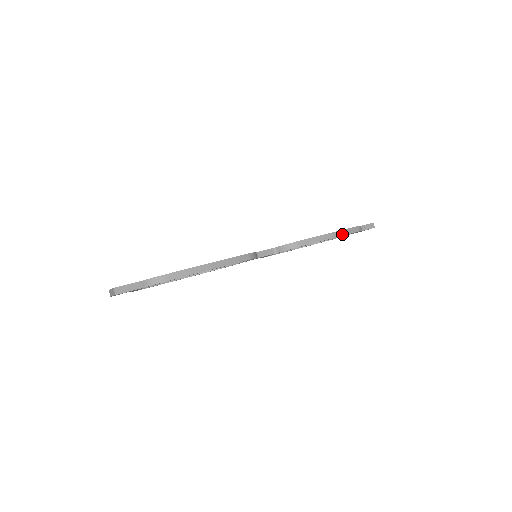
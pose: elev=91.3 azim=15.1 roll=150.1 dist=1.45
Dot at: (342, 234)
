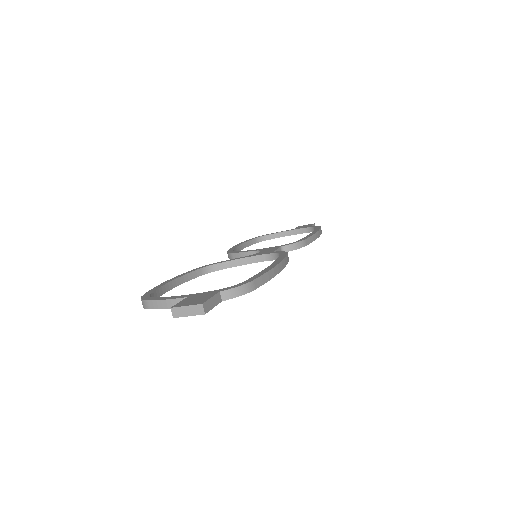
Dot at: (320, 234)
